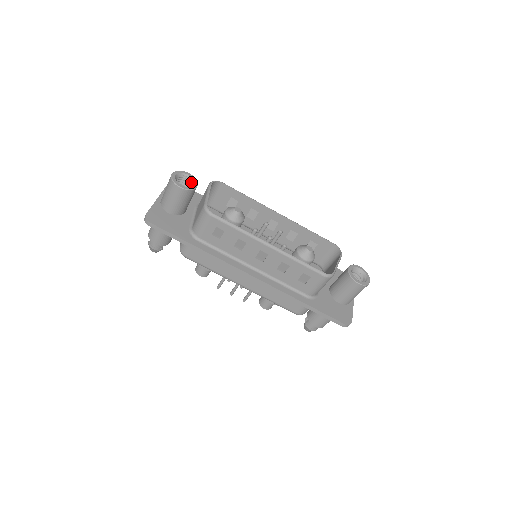
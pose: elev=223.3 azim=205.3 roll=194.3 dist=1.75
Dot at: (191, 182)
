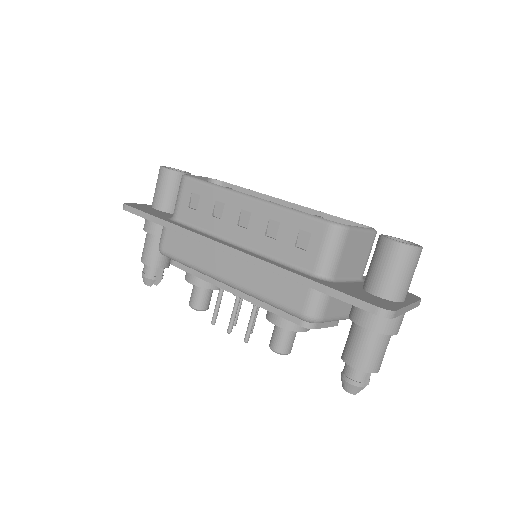
Dot at: occluded
